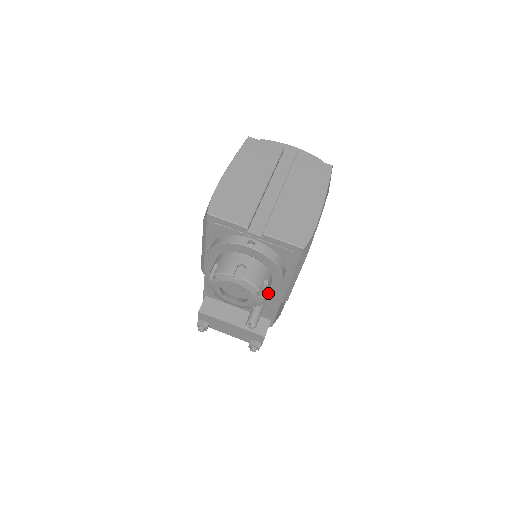
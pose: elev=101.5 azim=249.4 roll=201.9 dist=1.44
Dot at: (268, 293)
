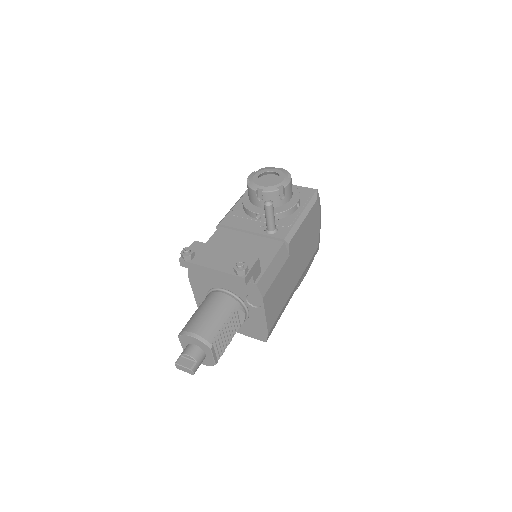
Dot at: (276, 228)
